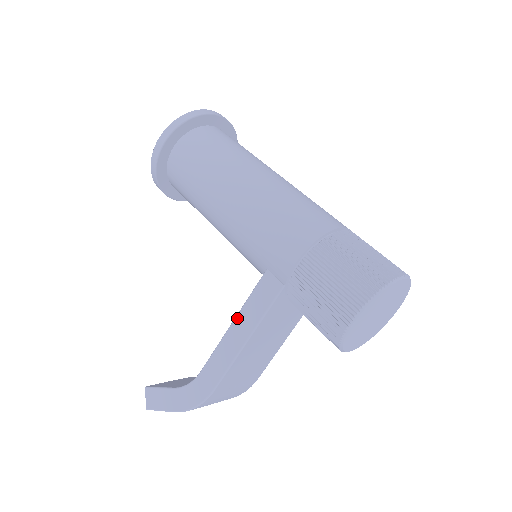
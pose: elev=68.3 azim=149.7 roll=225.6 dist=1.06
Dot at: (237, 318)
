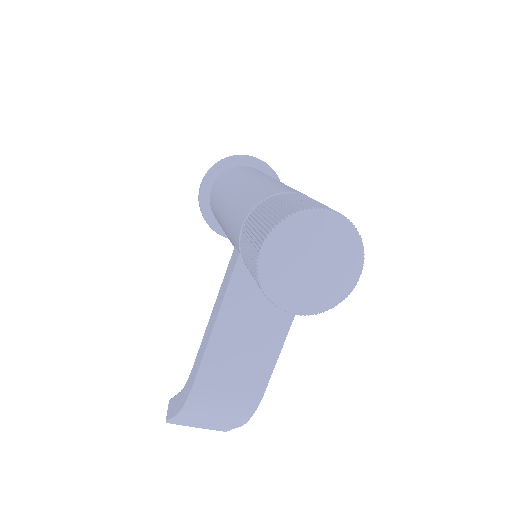
Dot at: (215, 302)
